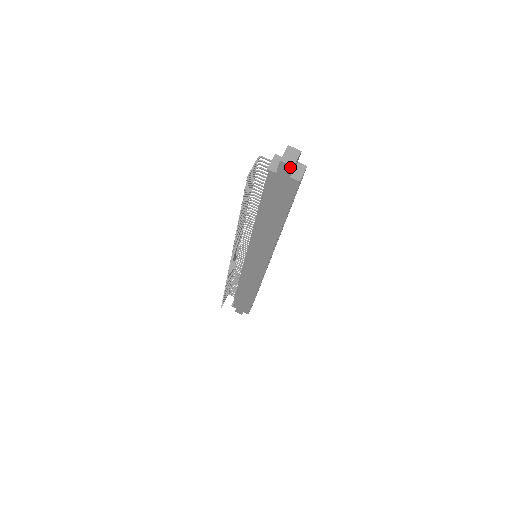
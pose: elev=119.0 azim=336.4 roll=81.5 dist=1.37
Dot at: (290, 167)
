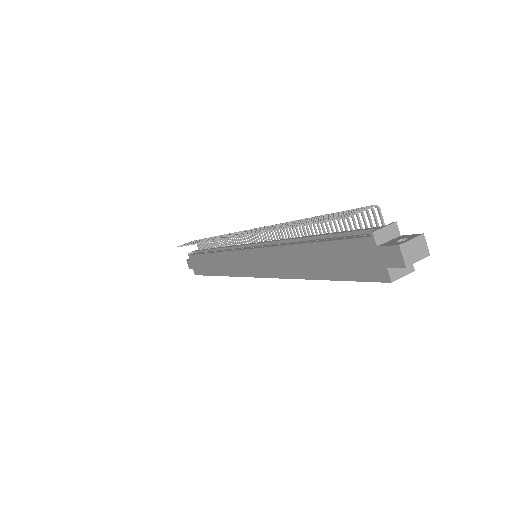
Dot at: (402, 262)
